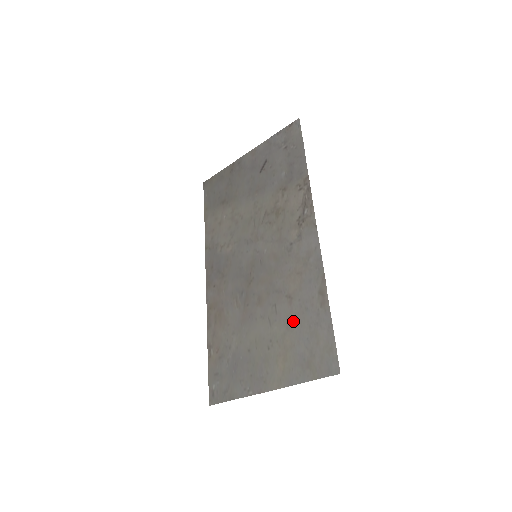
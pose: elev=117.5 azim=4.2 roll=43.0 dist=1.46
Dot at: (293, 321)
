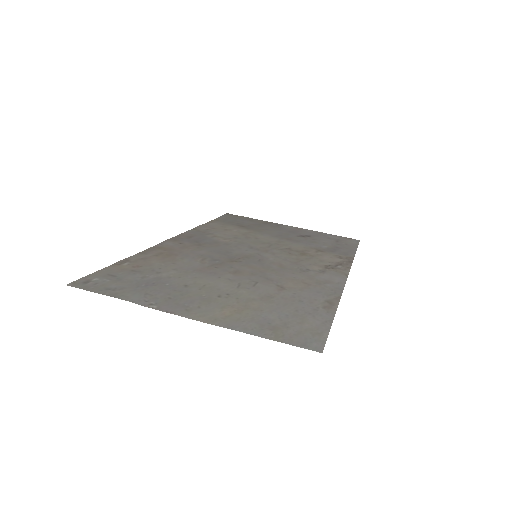
Dot at: (274, 298)
